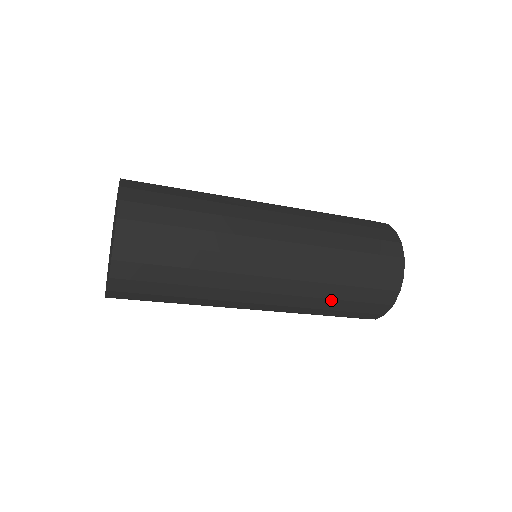
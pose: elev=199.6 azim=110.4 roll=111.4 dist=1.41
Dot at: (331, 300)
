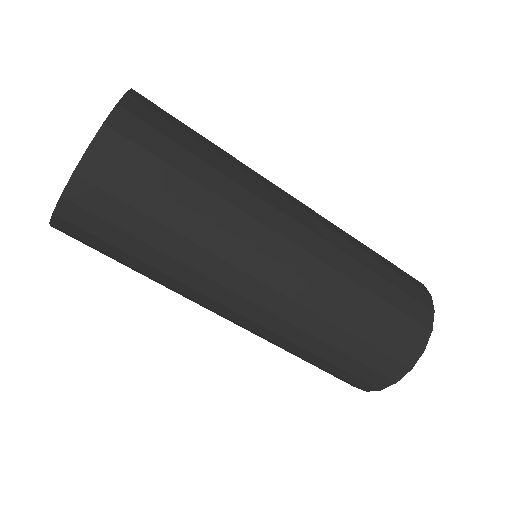
Dot at: (341, 330)
